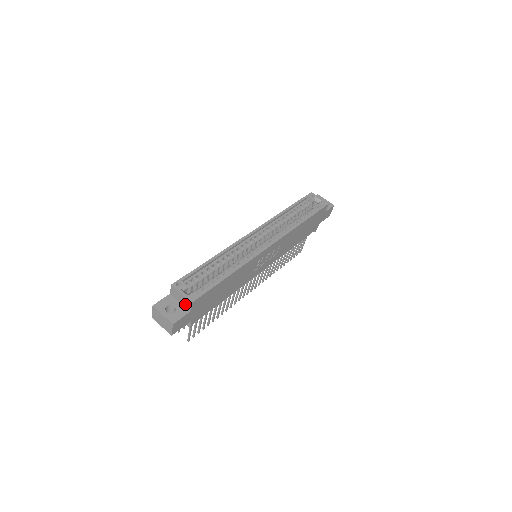
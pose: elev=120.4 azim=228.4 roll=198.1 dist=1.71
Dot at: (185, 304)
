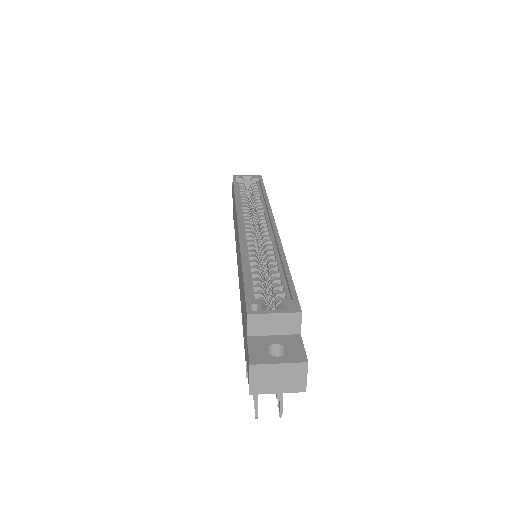
Dot at: (286, 328)
